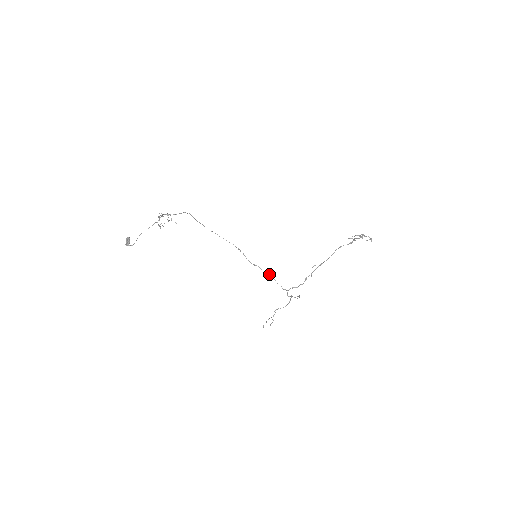
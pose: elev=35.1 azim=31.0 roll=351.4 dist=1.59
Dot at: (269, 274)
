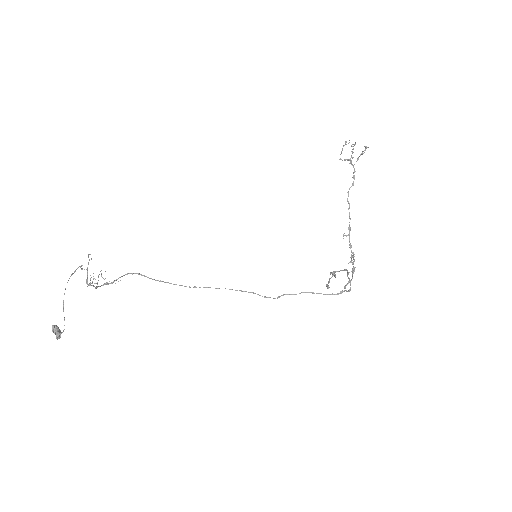
Dot at: (304, 292)
